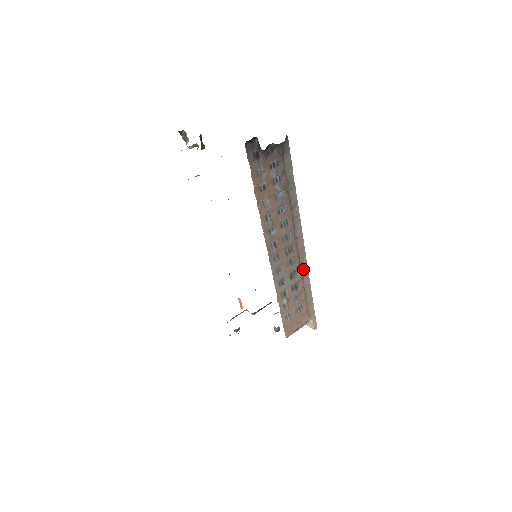
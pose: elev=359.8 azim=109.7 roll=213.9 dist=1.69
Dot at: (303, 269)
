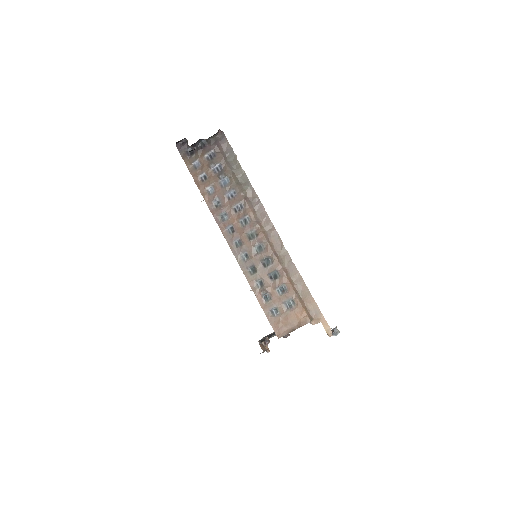
Dot at: (283, 257)
